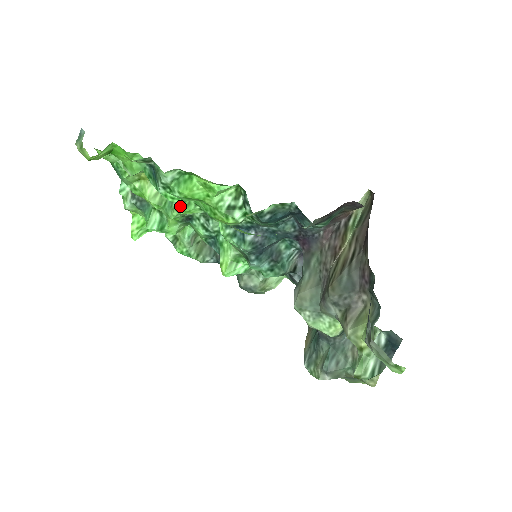
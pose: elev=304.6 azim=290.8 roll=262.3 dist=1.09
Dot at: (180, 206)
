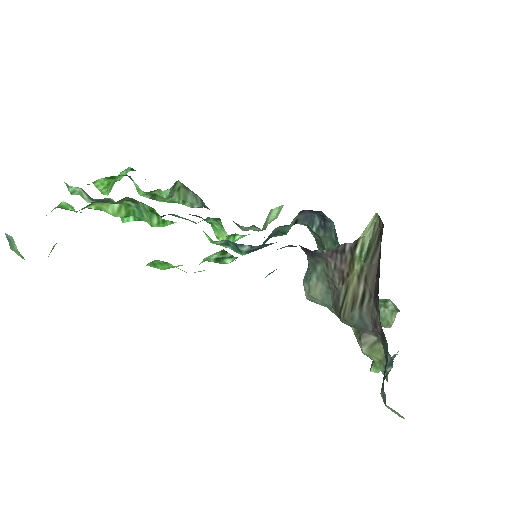
Dot at: (154, 224)
